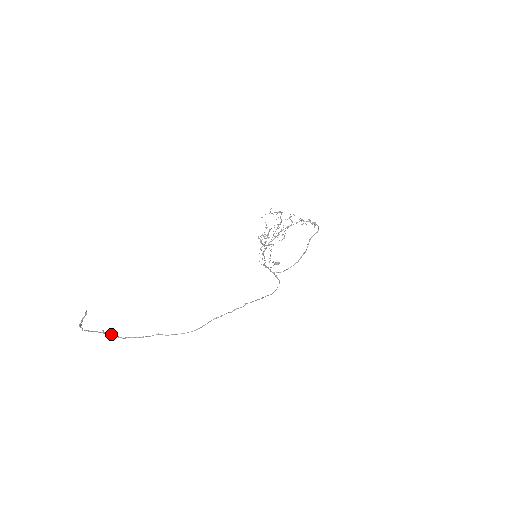
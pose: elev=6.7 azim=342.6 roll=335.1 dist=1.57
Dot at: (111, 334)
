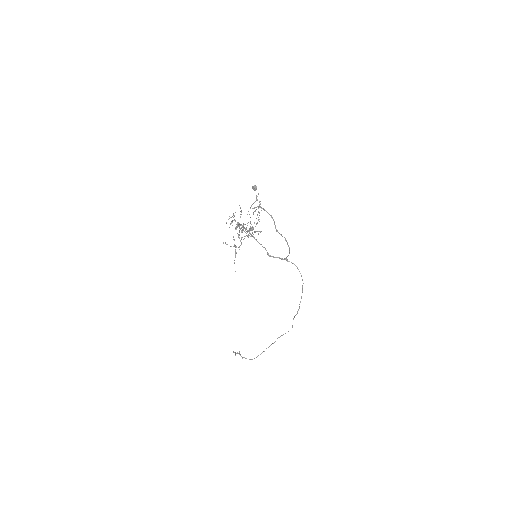
Dot at: occluded
